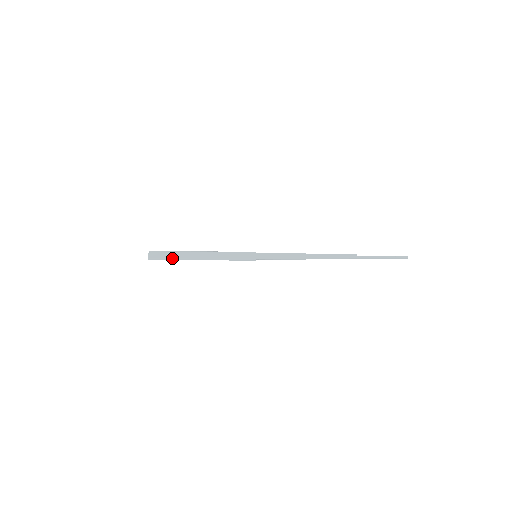
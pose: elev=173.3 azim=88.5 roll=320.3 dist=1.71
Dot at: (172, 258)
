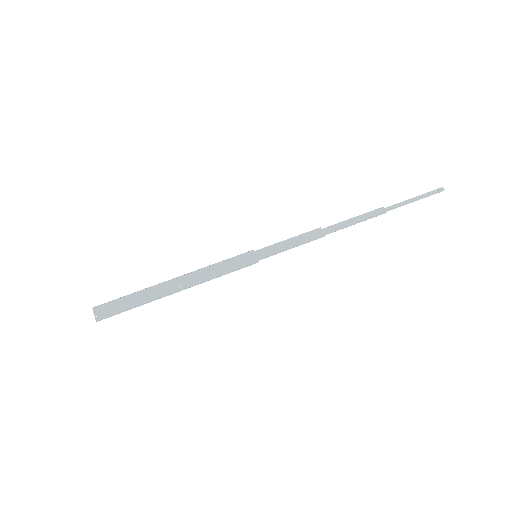
Dot at: (134, 305)
